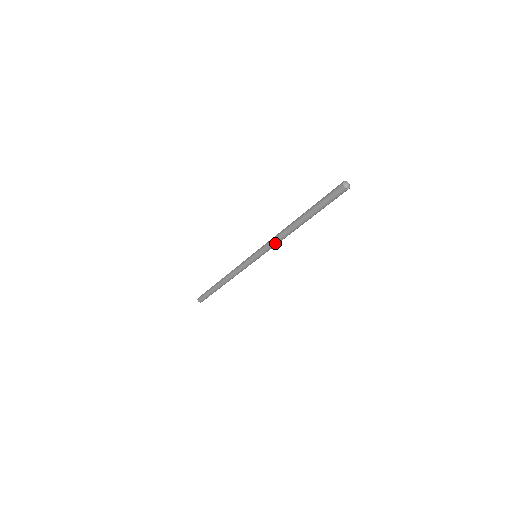
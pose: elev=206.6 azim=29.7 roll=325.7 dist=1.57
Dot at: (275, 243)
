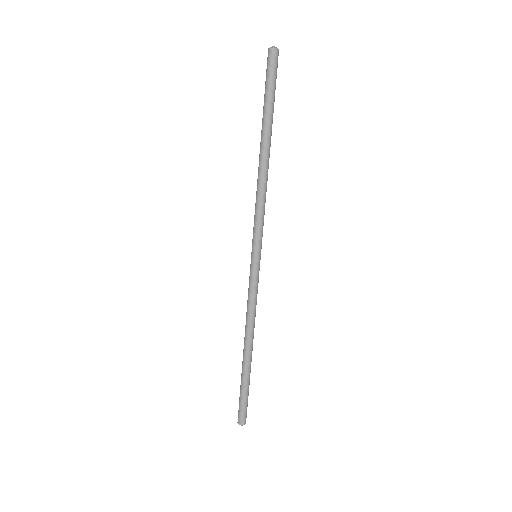
Dot at: (259, 205)
